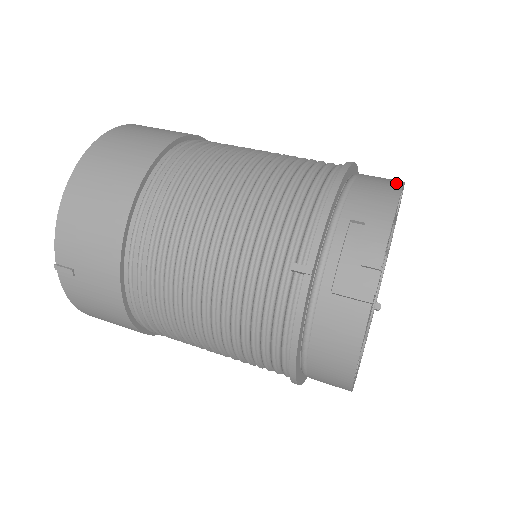
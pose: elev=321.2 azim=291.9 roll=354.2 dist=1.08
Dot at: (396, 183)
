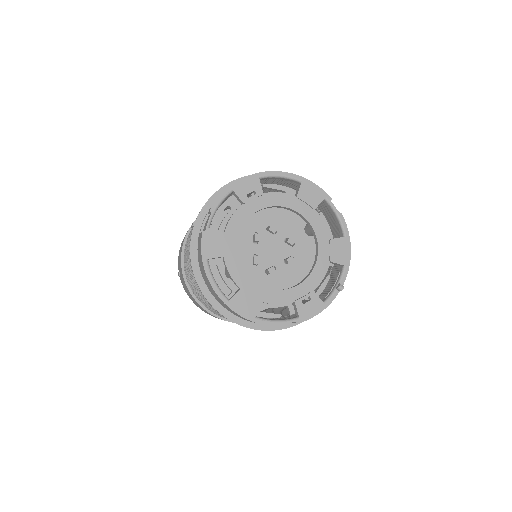
Dot at: (267, 172)
